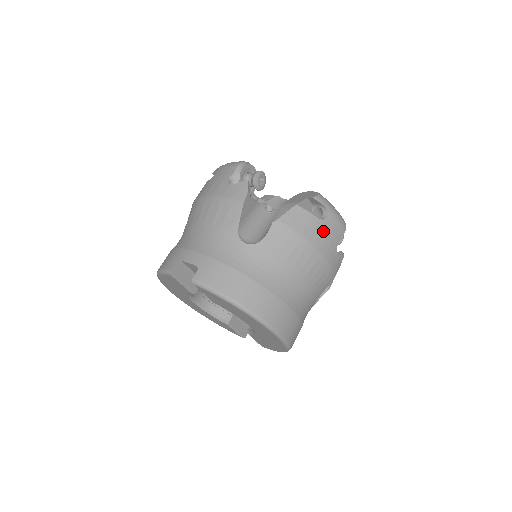
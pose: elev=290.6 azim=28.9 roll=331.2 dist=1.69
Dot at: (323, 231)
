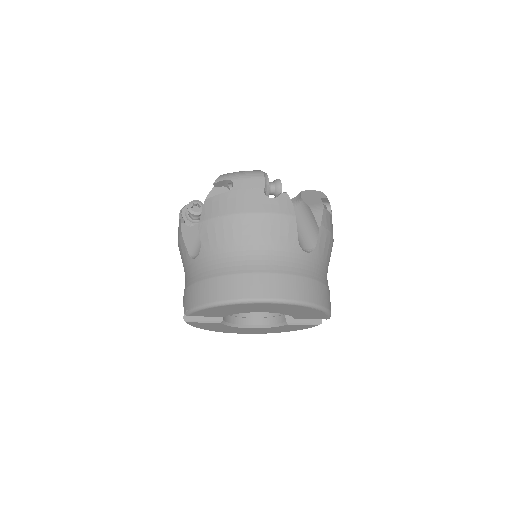
Dot at: (238, 196)
